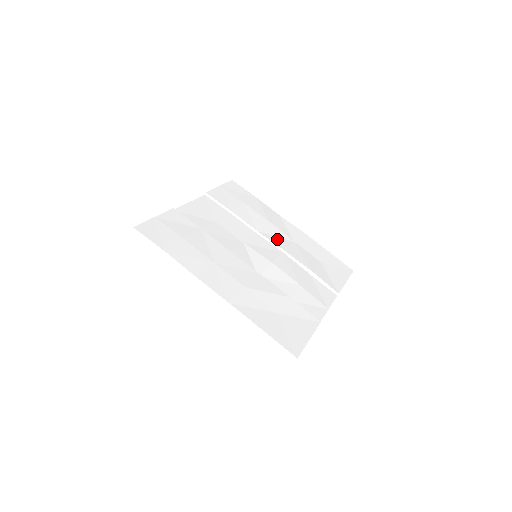
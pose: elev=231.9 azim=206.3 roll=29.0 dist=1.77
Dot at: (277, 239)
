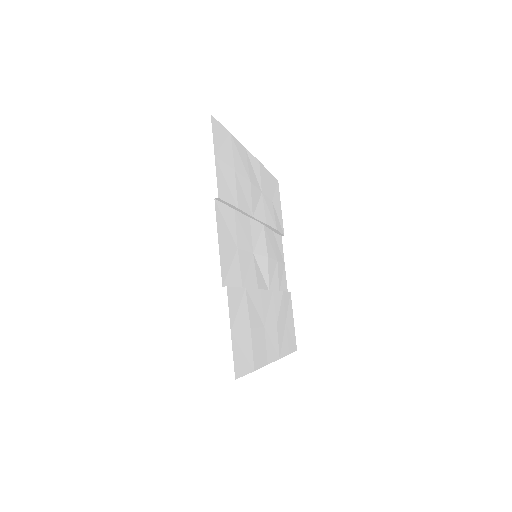
Dot at: (259, 209)
